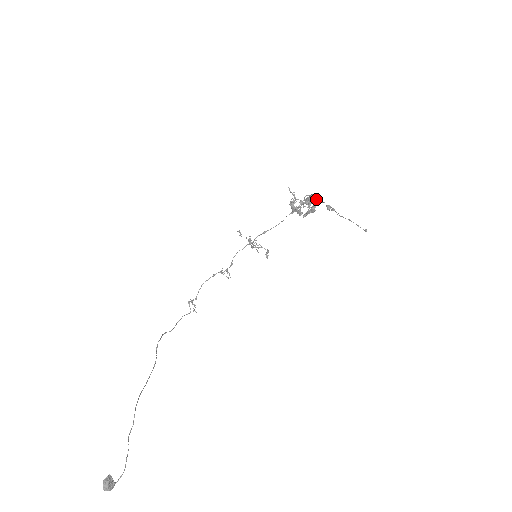
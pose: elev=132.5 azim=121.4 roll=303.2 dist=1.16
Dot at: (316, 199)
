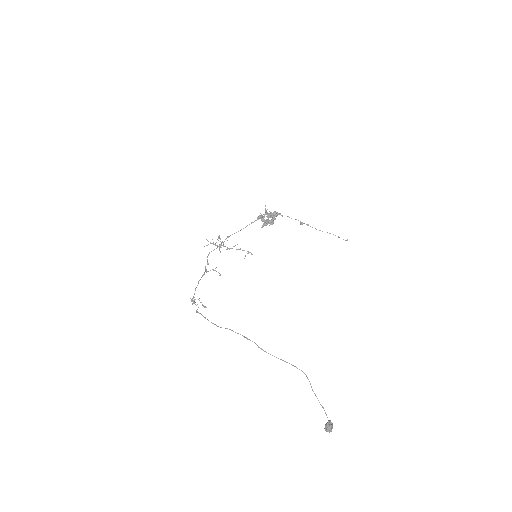
Dot at: occluded
